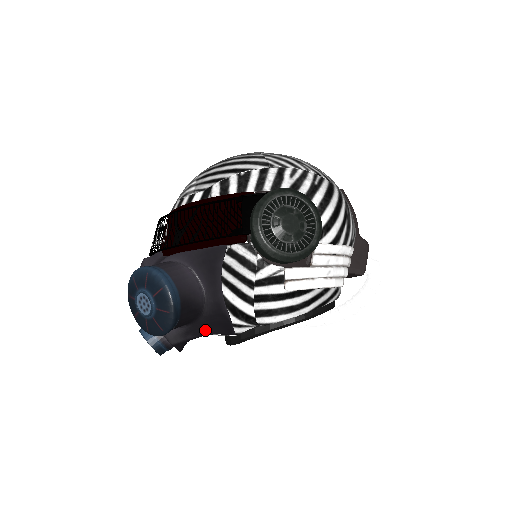
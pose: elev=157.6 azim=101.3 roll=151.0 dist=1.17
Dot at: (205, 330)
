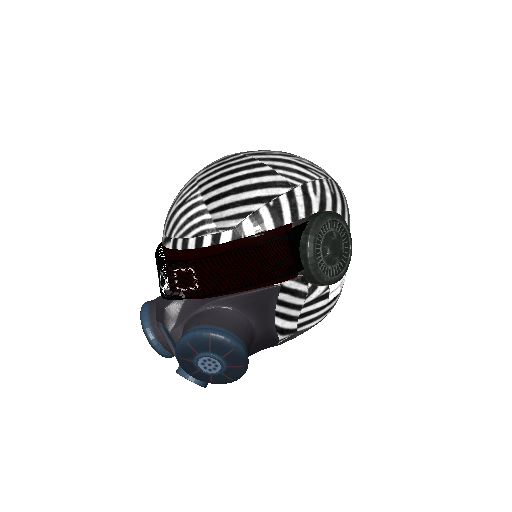
Dot at: (251, 353)
